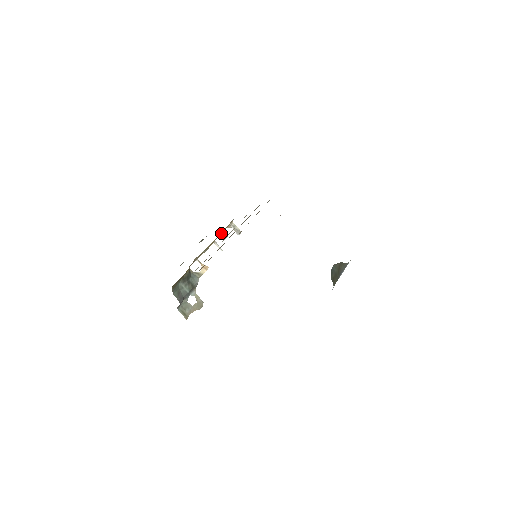
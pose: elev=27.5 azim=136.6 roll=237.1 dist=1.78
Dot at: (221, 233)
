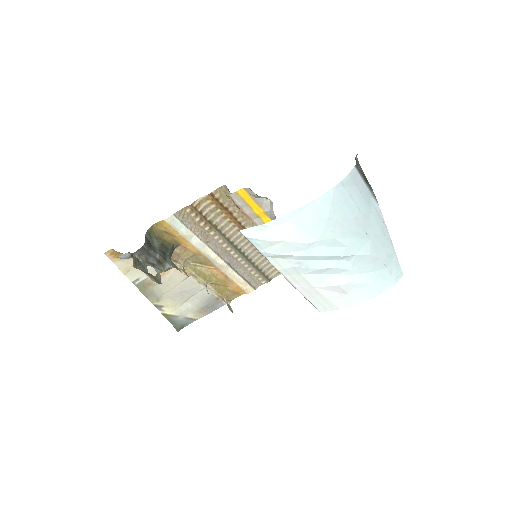
Dot at: (215, 289)
